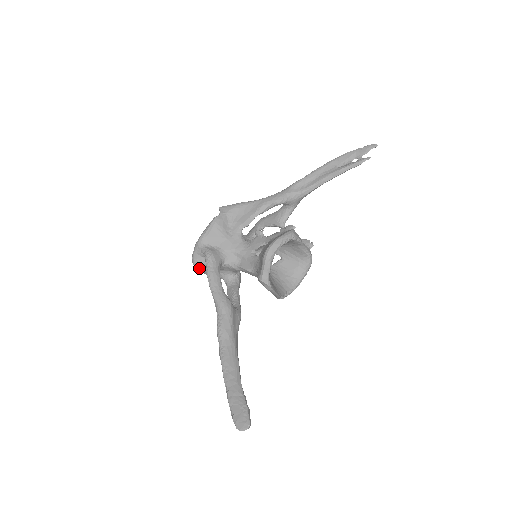
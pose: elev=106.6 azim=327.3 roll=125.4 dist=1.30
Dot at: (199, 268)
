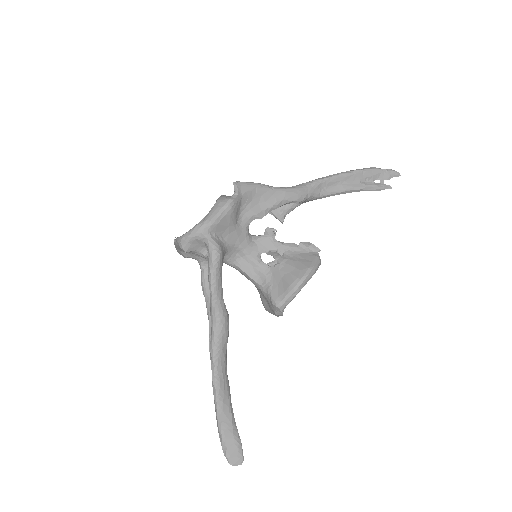
Dot at: (183, 250)
